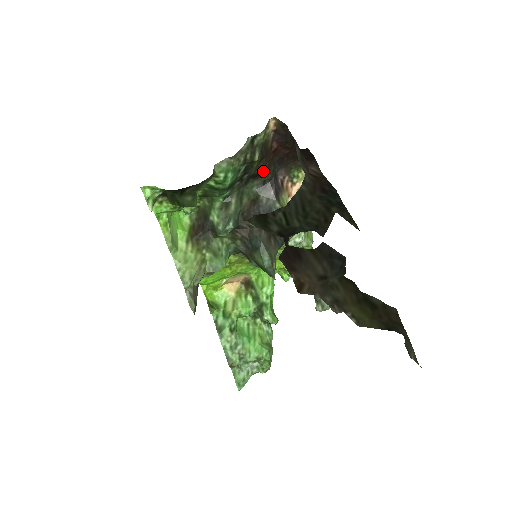
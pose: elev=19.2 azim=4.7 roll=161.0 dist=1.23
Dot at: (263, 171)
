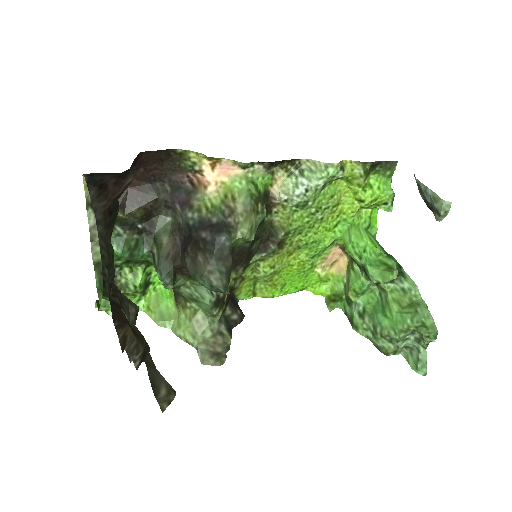
Dot at: (144, 207)
